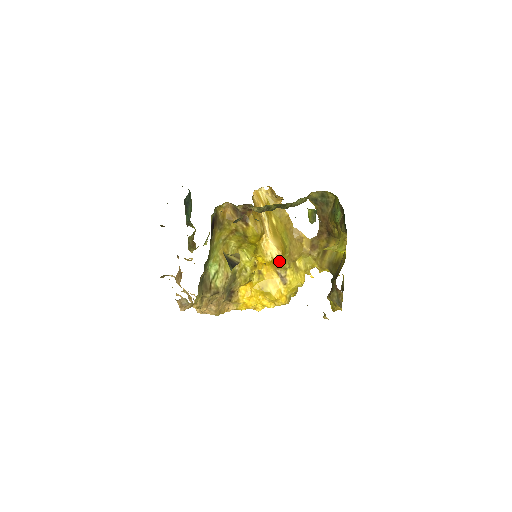
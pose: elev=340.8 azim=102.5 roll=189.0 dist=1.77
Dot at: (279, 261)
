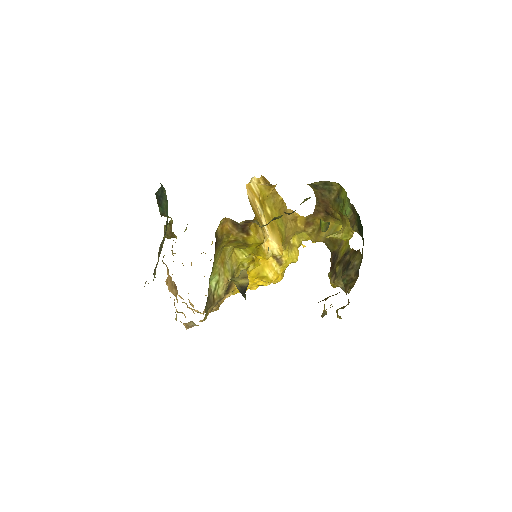
Dot at: occluded
